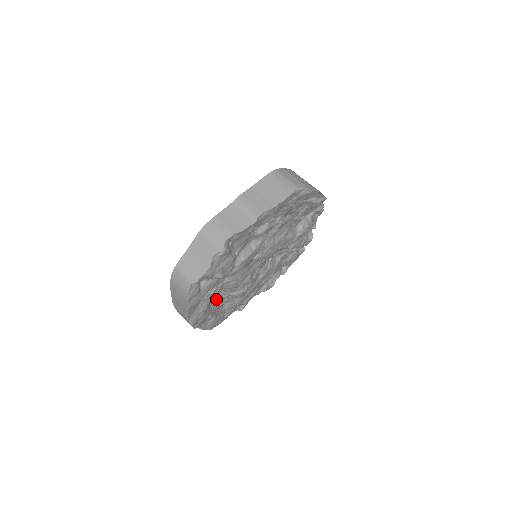
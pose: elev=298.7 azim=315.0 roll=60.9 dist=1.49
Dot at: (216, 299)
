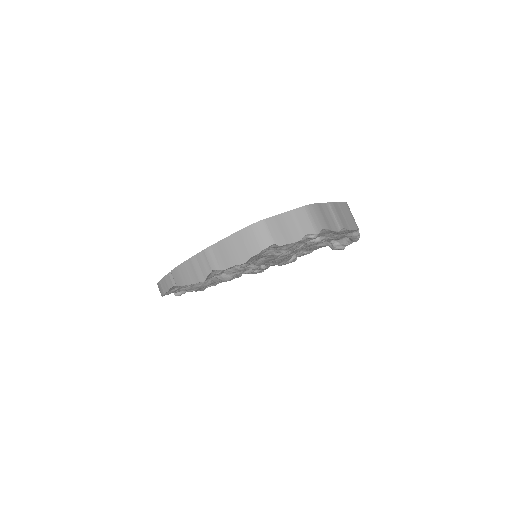
Dot at: occluded
